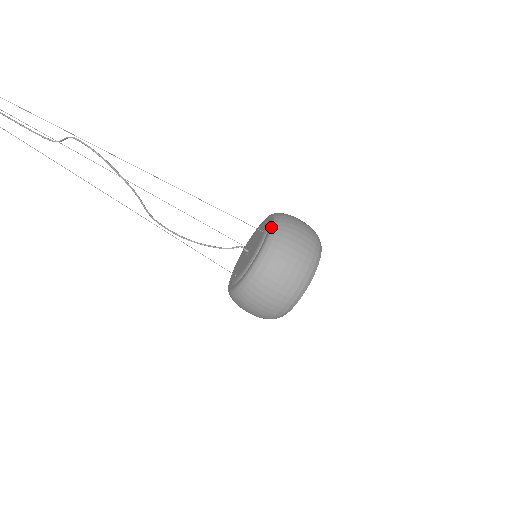
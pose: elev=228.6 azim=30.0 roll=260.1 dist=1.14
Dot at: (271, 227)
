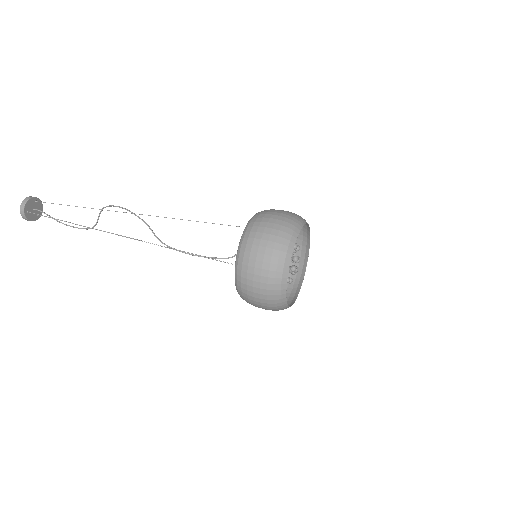
Dot at: occluded
